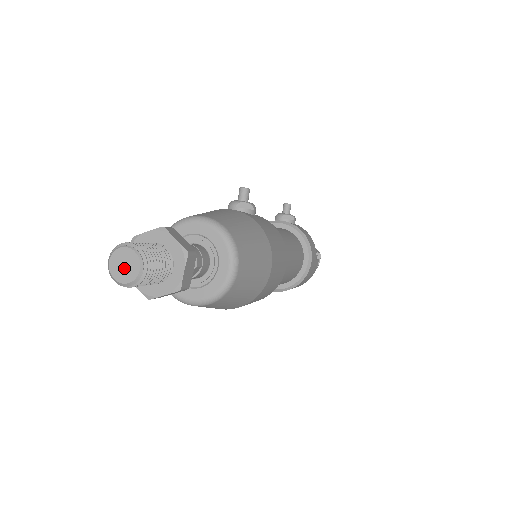
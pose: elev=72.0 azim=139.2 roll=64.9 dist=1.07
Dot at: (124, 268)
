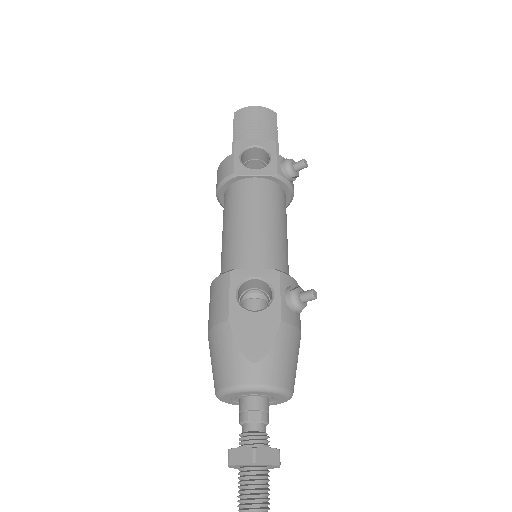
Dot at: out of frame
